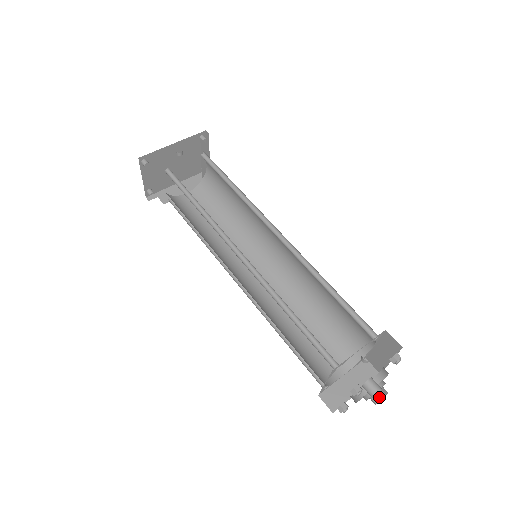
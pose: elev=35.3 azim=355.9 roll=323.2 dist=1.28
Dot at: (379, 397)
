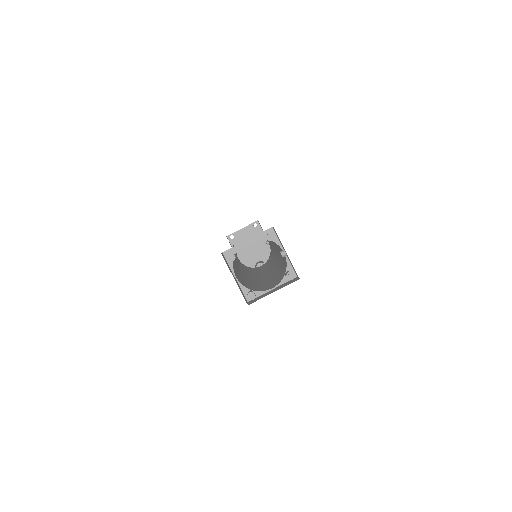
Dot at: occluded
